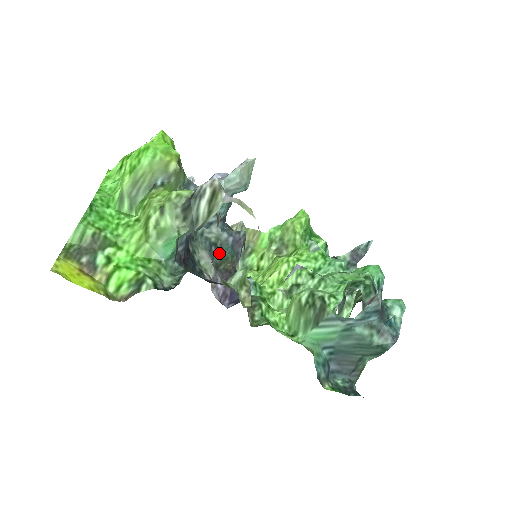
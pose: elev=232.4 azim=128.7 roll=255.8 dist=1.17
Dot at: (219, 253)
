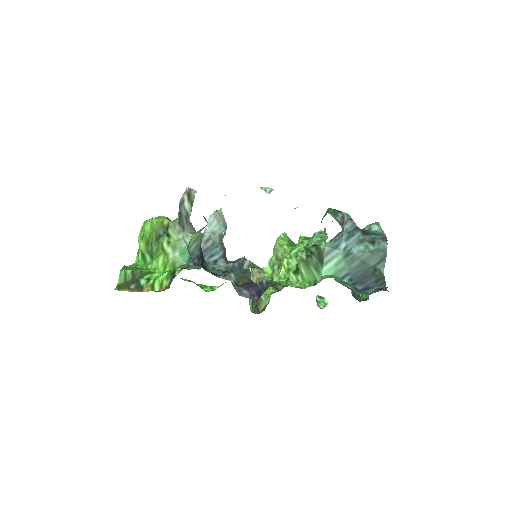
Dot at: (233, 275)
